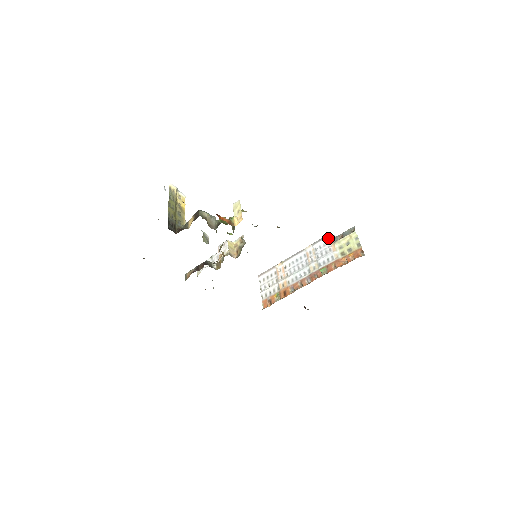
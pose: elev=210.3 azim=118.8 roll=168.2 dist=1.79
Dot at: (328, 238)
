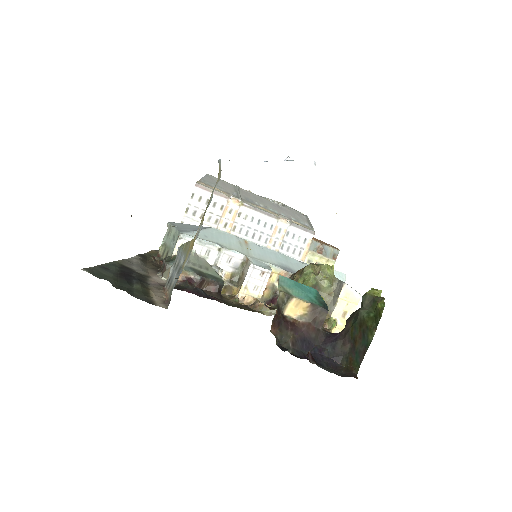
Dot at: (310, 236)
